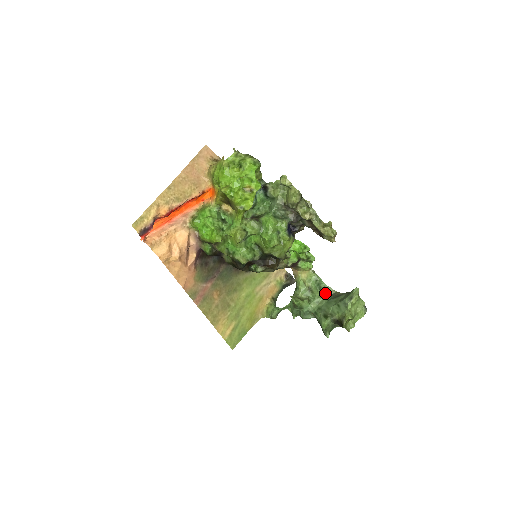
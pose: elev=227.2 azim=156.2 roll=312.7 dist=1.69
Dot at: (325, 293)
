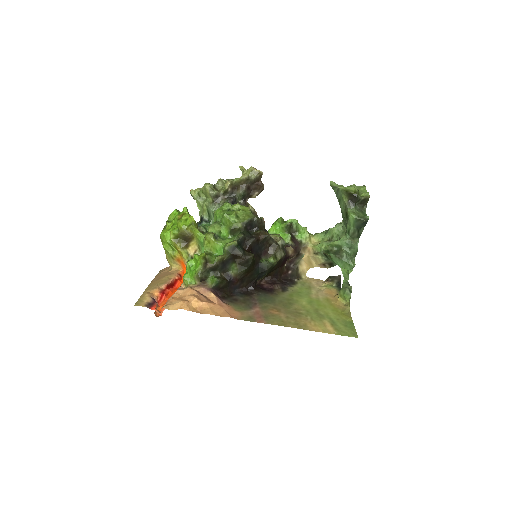
Dot at: (337, 224)
